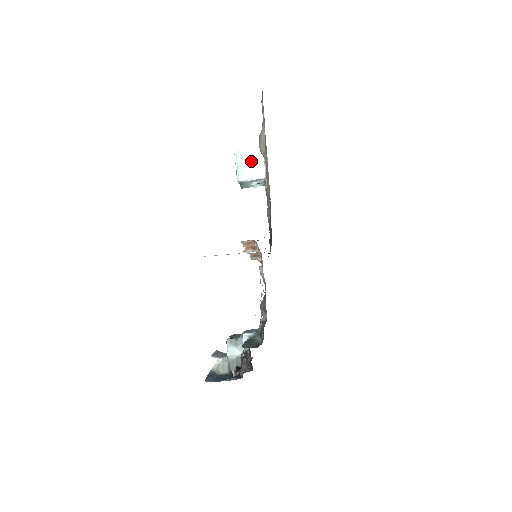
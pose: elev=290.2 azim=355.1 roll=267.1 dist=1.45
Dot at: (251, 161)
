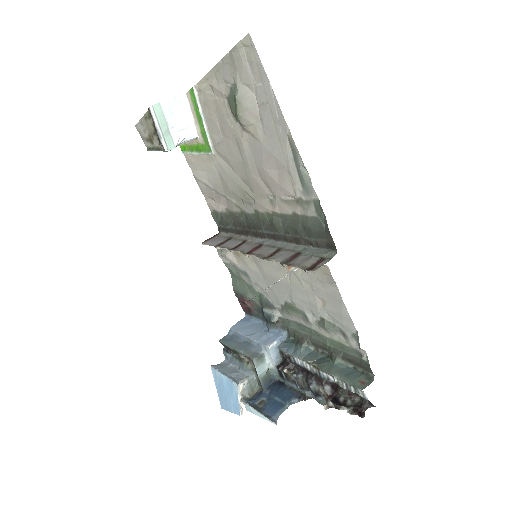
Dot at: (175, 117)
